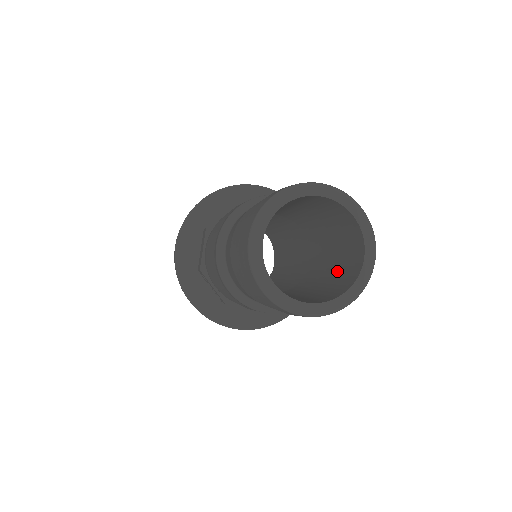
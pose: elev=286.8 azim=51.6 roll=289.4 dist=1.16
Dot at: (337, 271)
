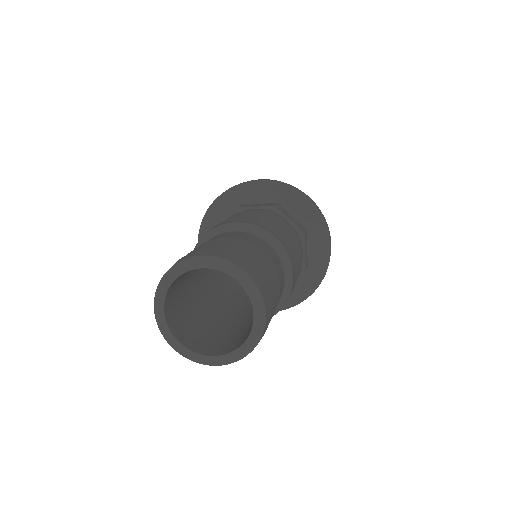
Dot at: occluded
